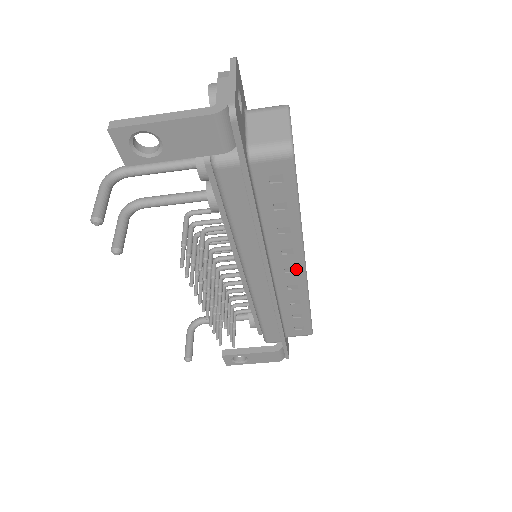
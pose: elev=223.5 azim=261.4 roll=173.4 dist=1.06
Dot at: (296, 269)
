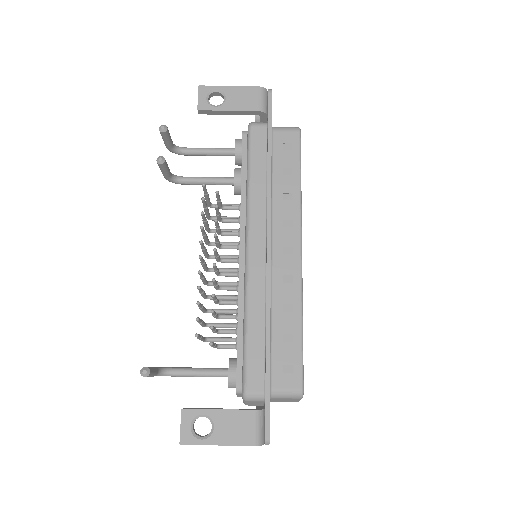
Dot at: (293, 250)
